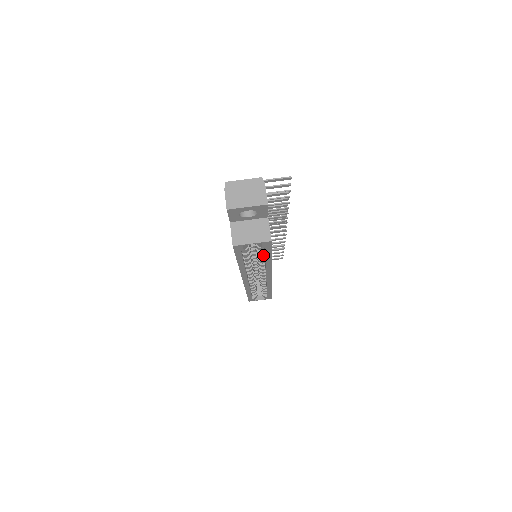
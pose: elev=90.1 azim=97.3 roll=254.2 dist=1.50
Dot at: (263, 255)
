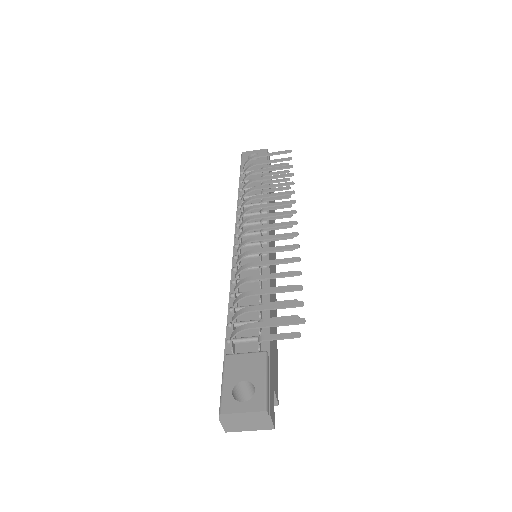
Dot at: occluded
